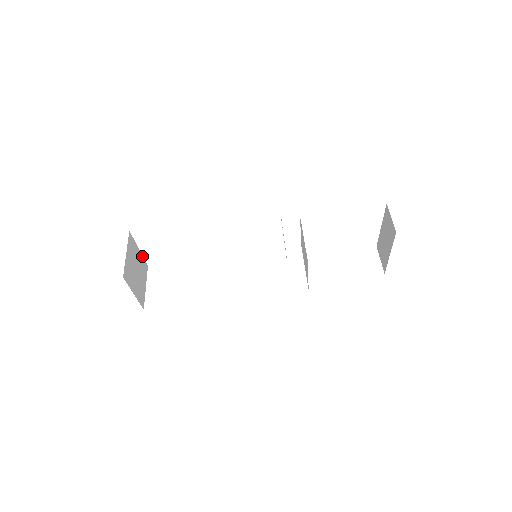
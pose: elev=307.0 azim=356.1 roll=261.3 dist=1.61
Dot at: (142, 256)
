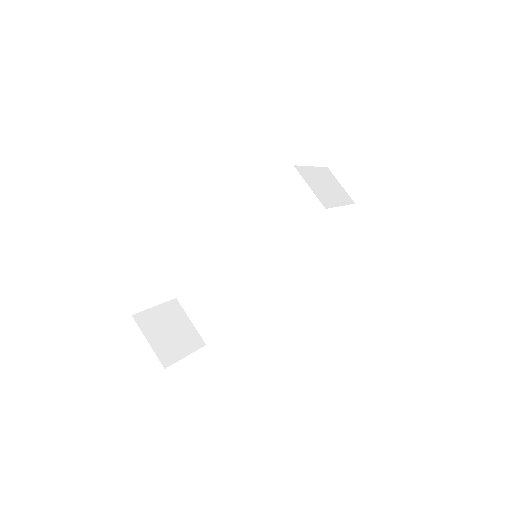
Dot at: (163, 304)
